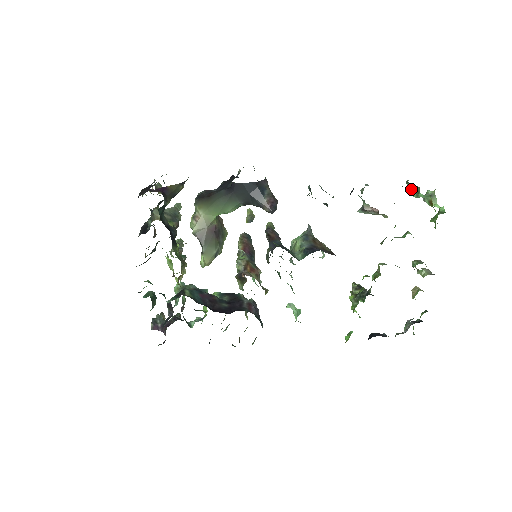
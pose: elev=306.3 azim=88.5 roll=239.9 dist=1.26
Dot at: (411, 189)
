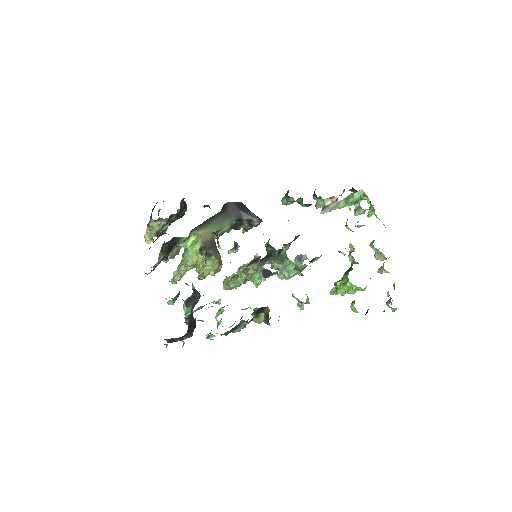
Dot at: (346, 200)
